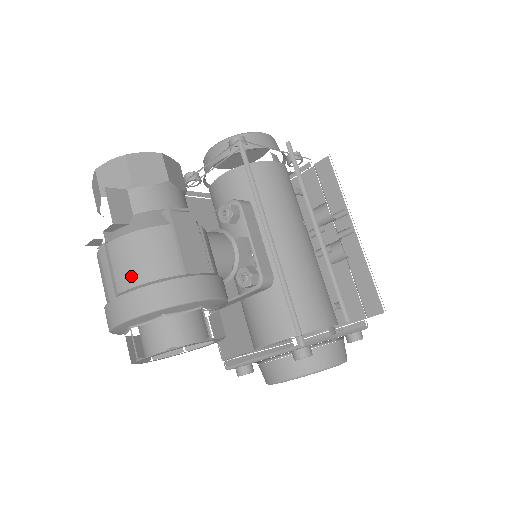
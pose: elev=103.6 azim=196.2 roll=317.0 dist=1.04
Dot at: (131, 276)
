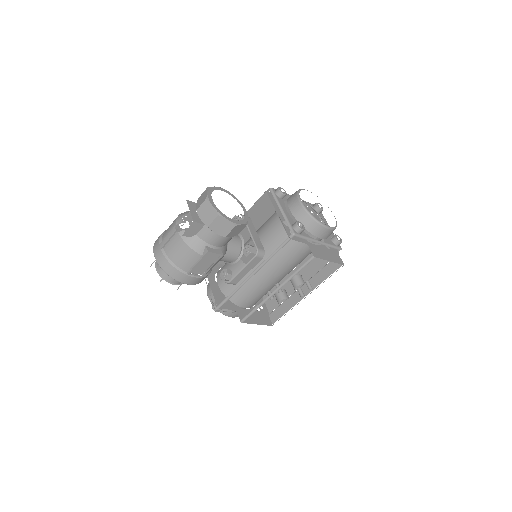
Dot at: (171, 253)
